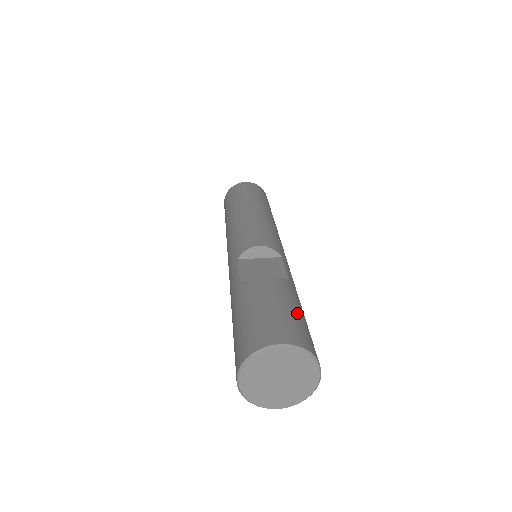
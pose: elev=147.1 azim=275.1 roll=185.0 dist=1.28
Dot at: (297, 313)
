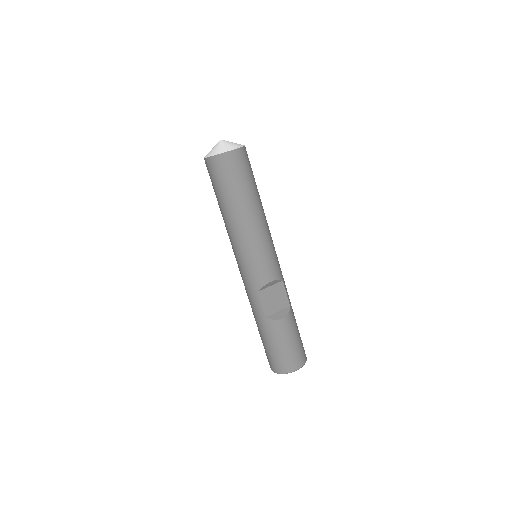
Dot at: (299, 338)
